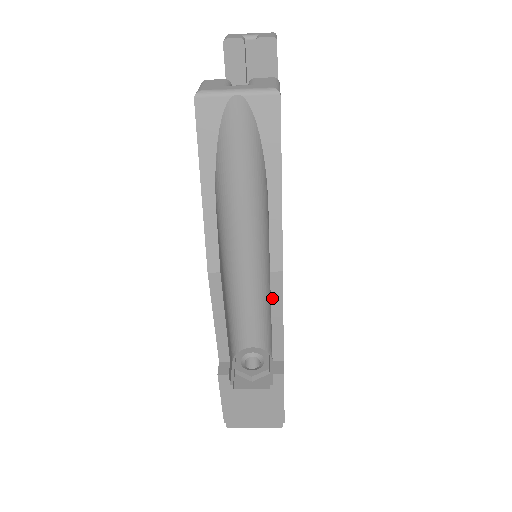
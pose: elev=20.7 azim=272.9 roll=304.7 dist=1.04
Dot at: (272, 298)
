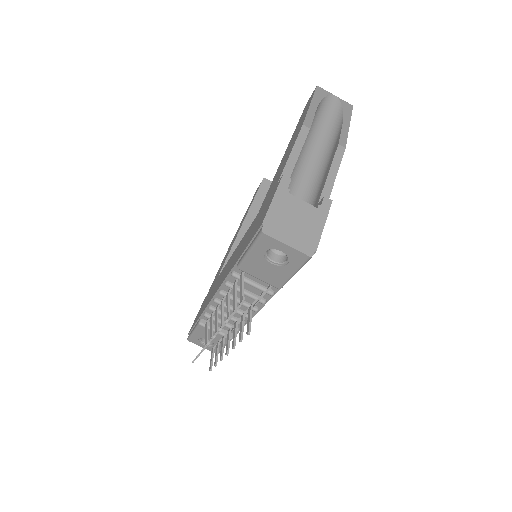
Dot at: (334, 159)
